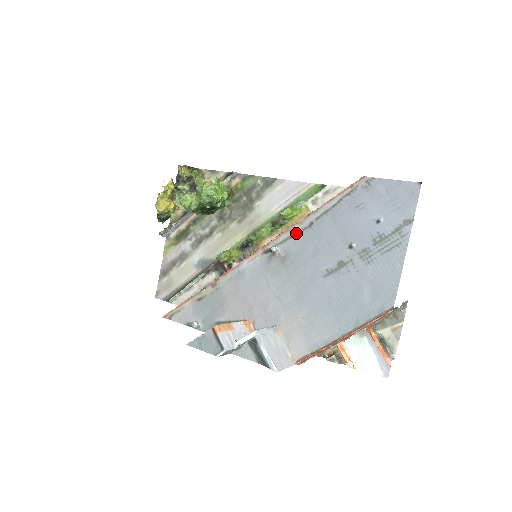
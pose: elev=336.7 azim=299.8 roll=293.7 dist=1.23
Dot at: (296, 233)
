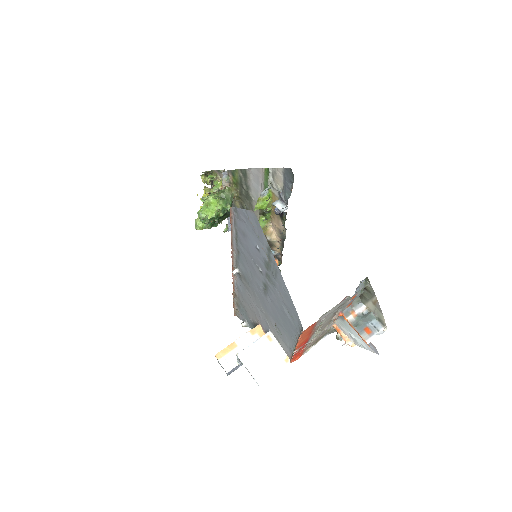
Dot at: (237, 257)
